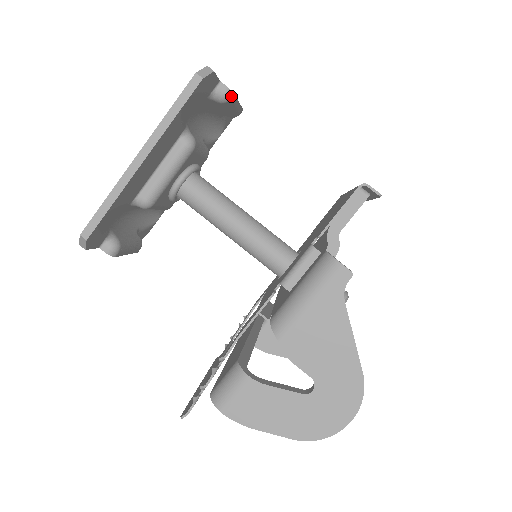
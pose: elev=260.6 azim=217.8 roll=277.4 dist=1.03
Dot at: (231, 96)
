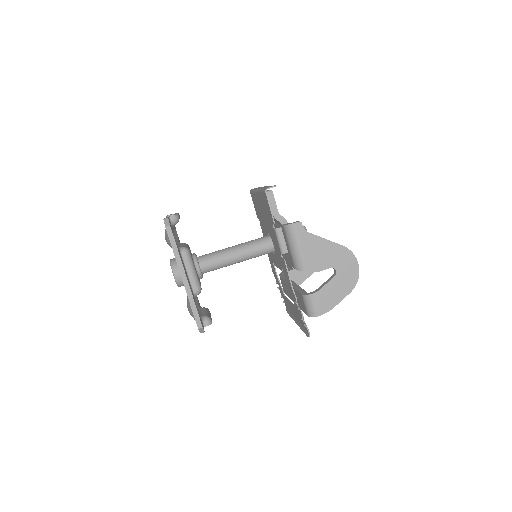
Dot at: (178, 216)
